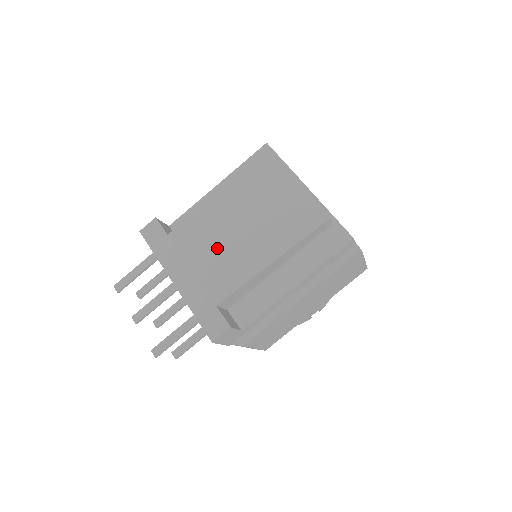
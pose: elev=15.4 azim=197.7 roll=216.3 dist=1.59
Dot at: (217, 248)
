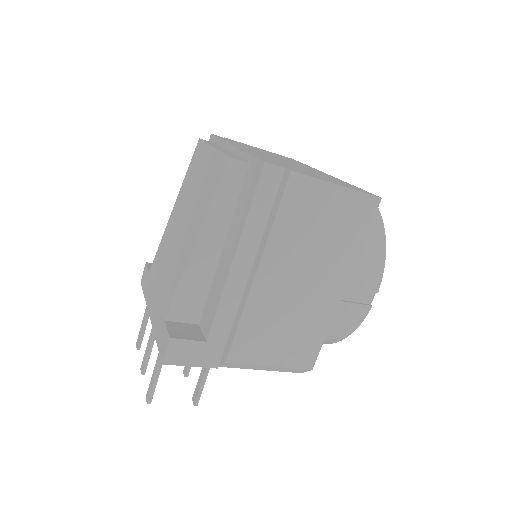
Dot at: (168, 260)
